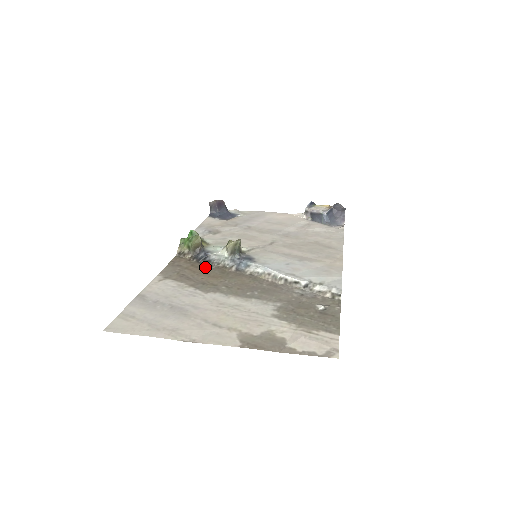
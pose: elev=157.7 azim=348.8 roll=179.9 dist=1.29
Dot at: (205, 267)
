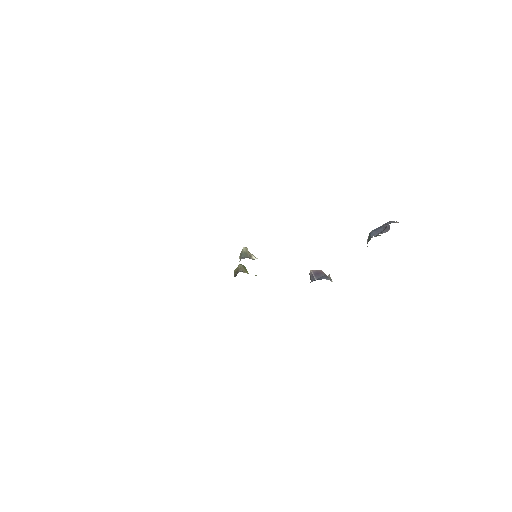
Dot at: occluded
